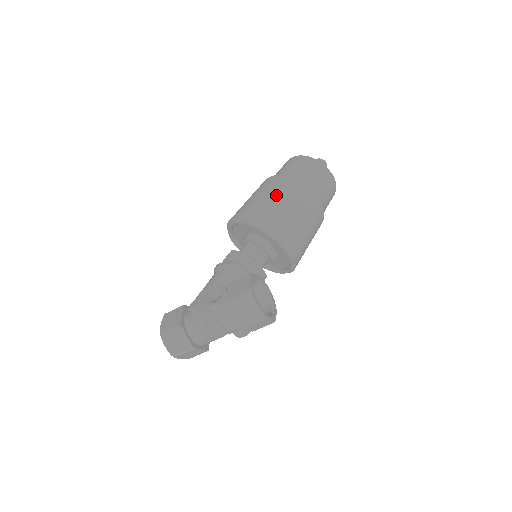
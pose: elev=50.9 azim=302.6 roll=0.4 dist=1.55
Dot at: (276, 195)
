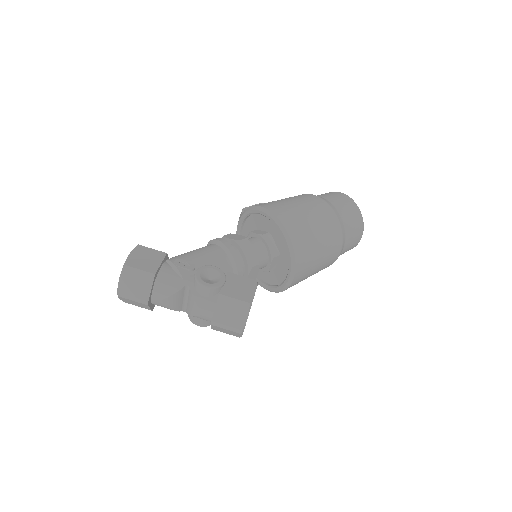
Dot at: (319, 223)
